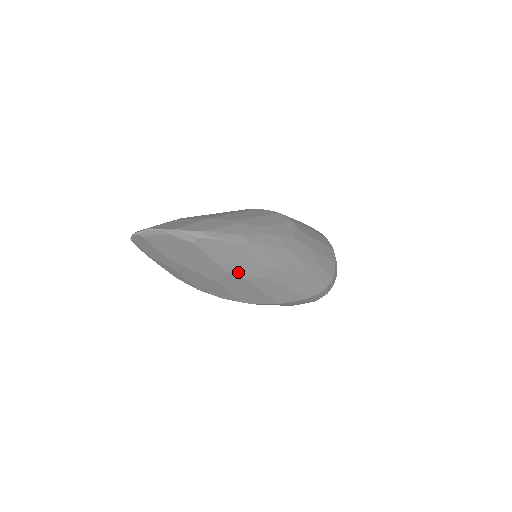
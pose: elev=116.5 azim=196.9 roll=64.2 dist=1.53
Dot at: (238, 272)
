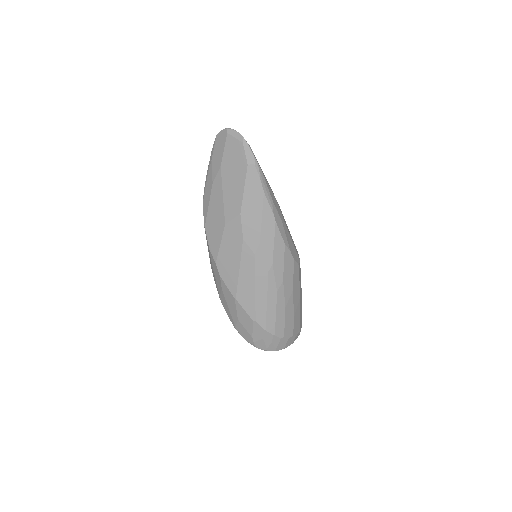
Dot at: (245, 224)
